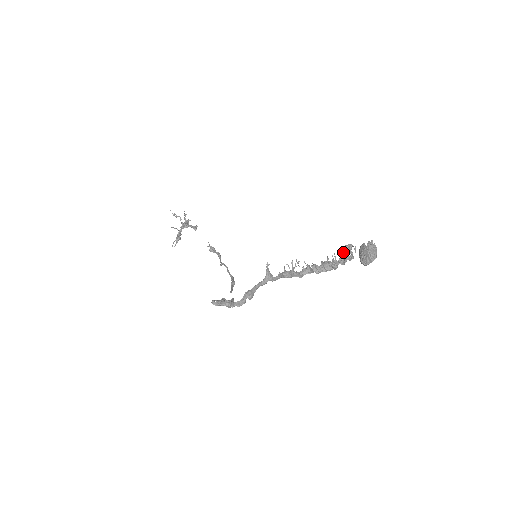
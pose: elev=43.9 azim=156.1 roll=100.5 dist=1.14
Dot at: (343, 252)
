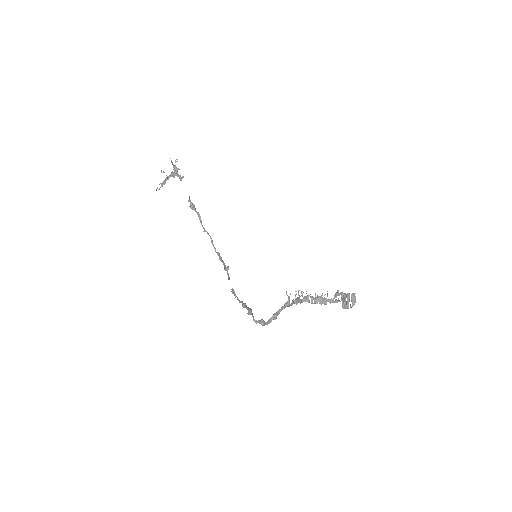
Dot at: (336, 296)
